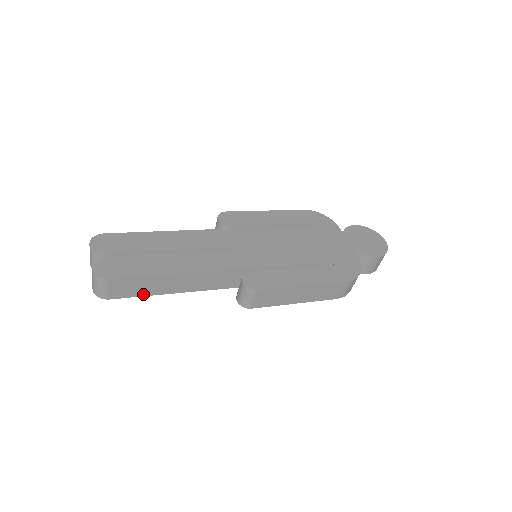
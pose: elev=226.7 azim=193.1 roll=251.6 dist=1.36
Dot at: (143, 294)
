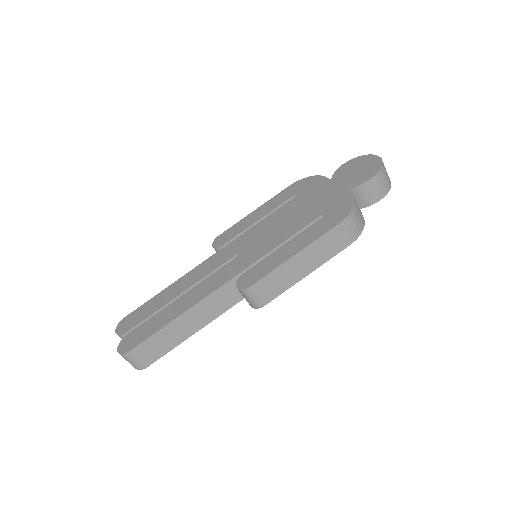
Dot at: (171, 348)
